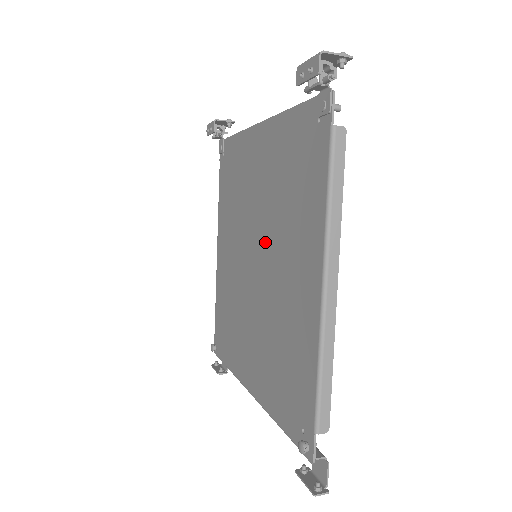
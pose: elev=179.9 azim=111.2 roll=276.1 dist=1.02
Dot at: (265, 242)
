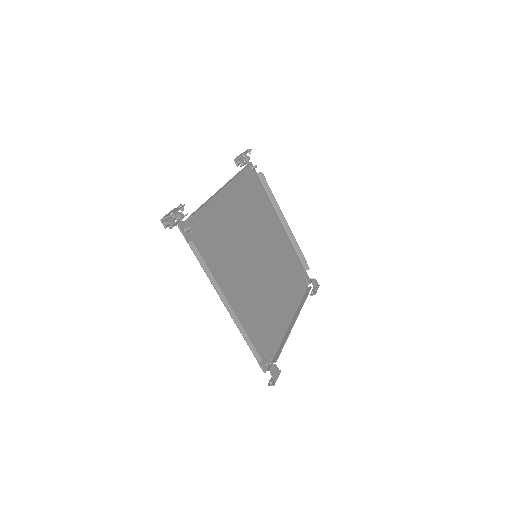
Dot at: (245, 256)
